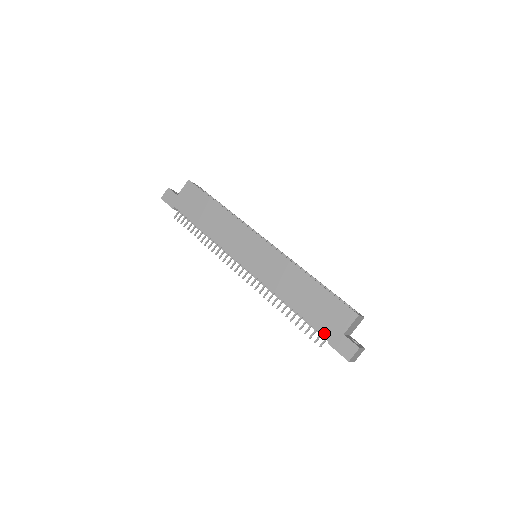
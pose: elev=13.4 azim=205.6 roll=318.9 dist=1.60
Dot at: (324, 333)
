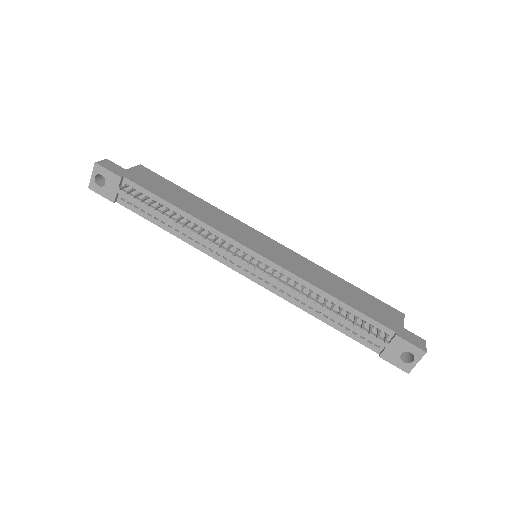
Dot at: (386, 325)
